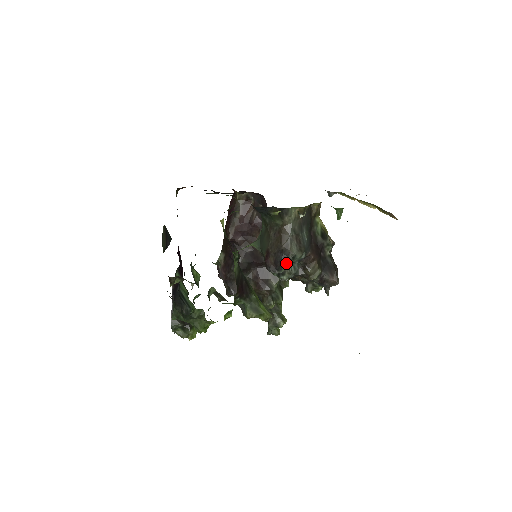
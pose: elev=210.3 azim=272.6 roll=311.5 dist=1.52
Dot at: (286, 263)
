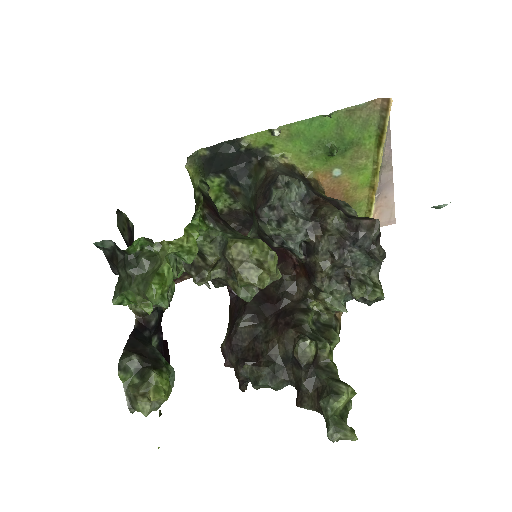
Dot at: (277, 186)
